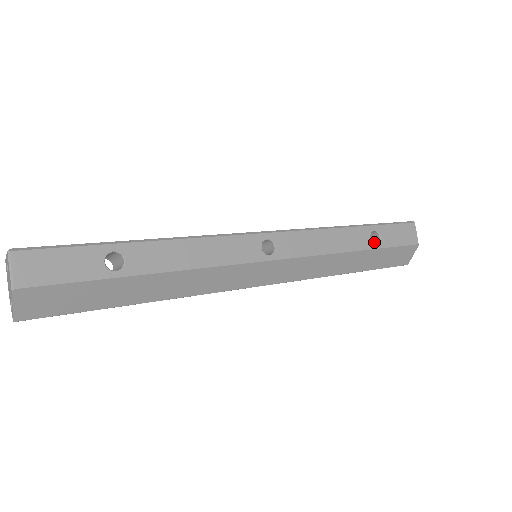
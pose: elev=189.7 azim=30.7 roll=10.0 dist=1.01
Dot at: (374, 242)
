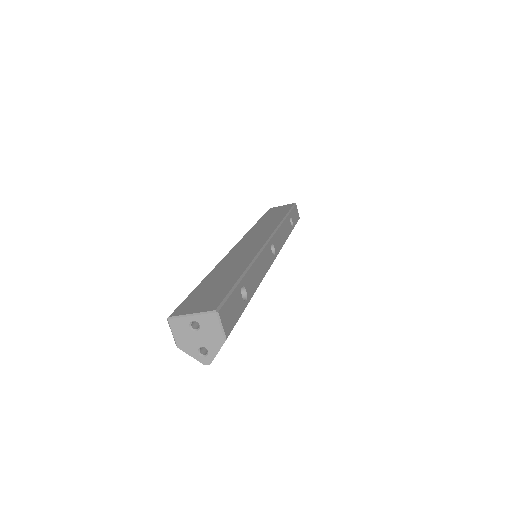
Dot at: occluded
